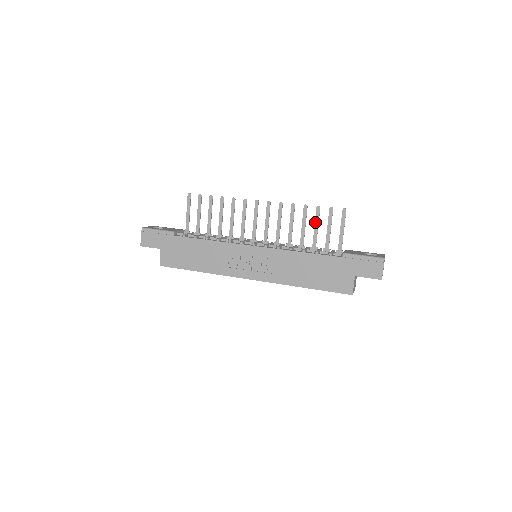
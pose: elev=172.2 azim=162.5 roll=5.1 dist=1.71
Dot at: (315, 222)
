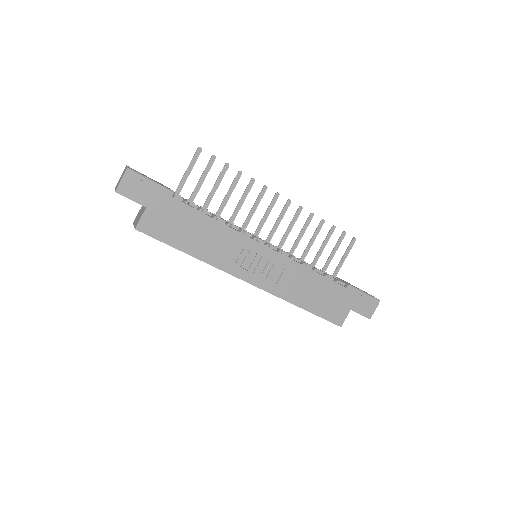
Dot at: (325, 241)
